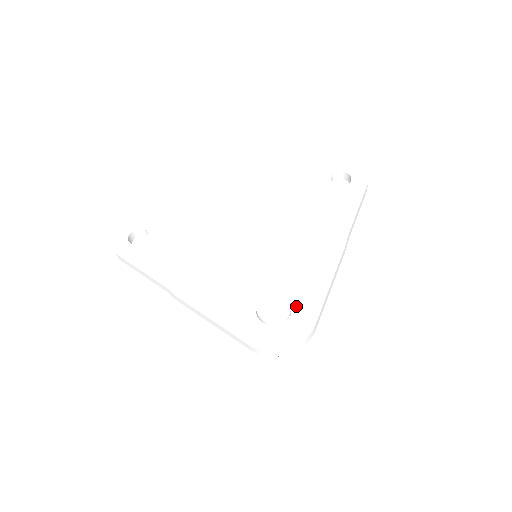
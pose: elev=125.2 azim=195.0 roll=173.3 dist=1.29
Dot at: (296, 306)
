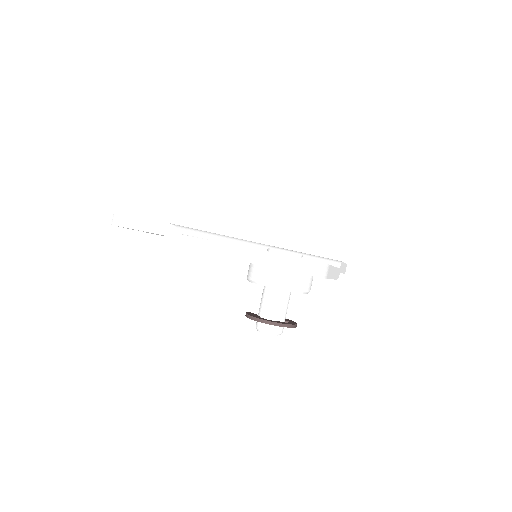
Dot at: occluded
